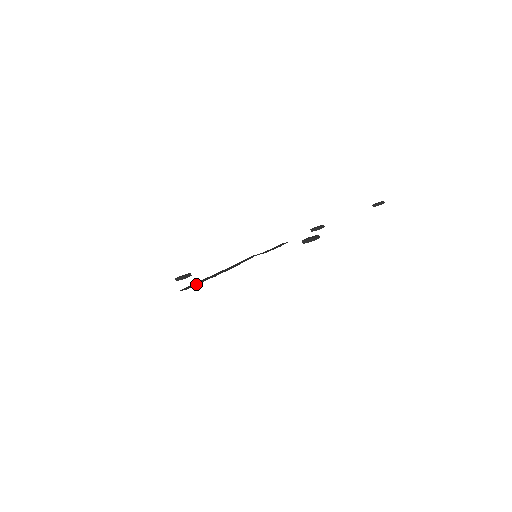
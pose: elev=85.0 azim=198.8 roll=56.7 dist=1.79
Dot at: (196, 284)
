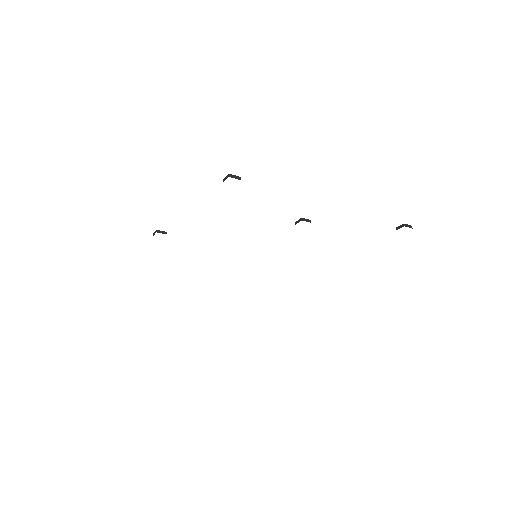
Dot at: occluded
